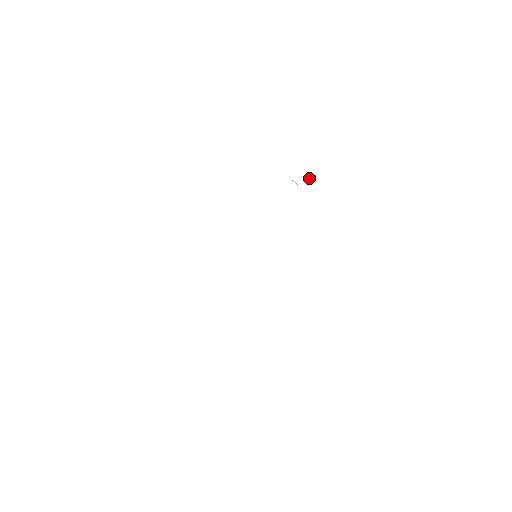
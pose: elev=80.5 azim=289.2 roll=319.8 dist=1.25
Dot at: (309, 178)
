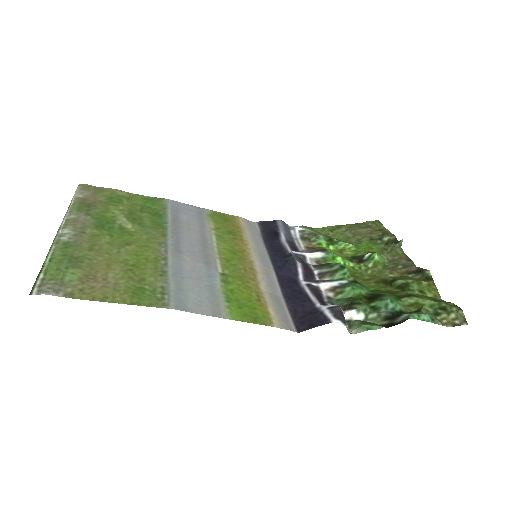
Dot at: (358, 319)
